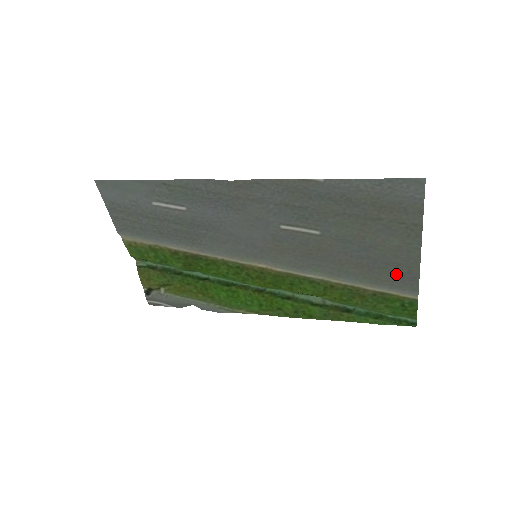
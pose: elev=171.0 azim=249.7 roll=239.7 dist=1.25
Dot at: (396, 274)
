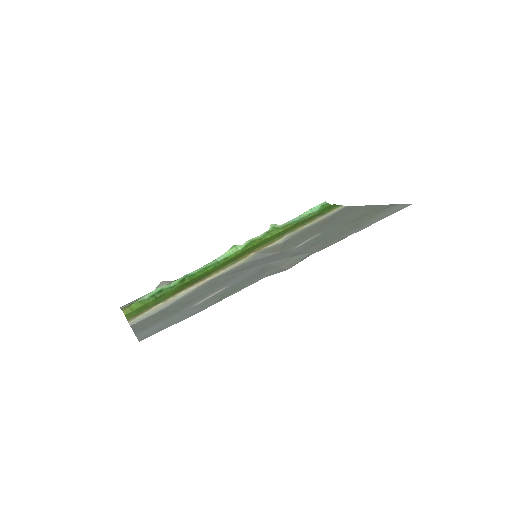
Dot at: (344, 212)
